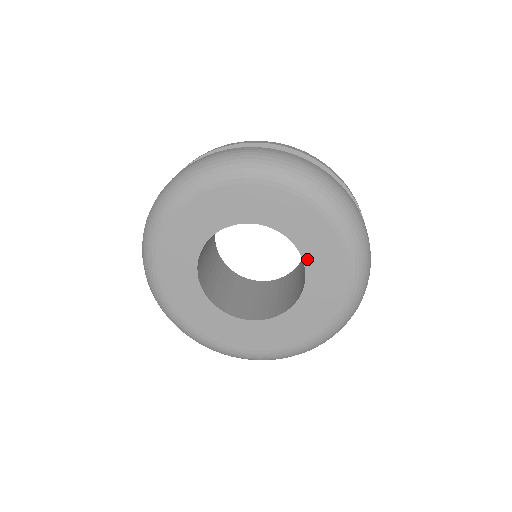
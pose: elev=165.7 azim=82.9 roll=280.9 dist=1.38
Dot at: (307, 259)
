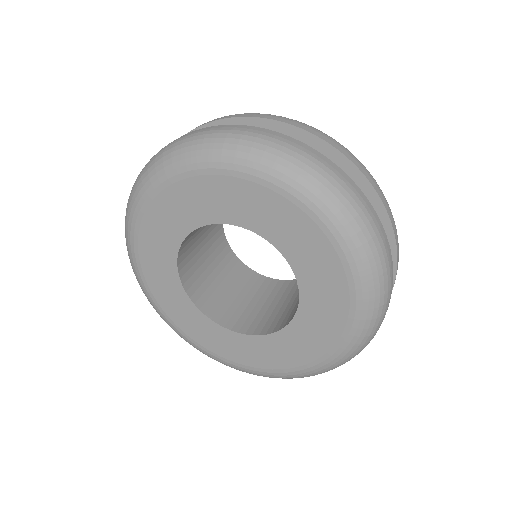
Dot at: (271, 238)
